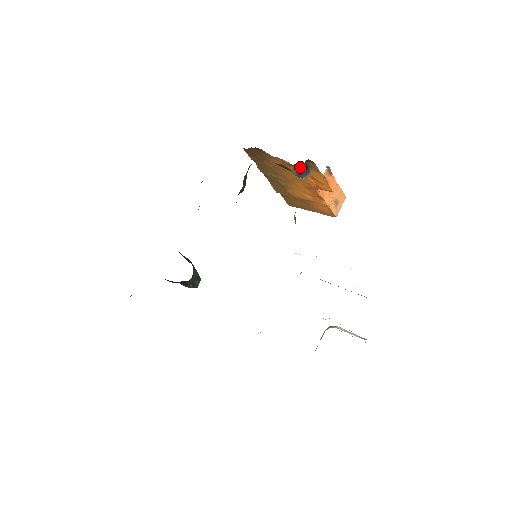
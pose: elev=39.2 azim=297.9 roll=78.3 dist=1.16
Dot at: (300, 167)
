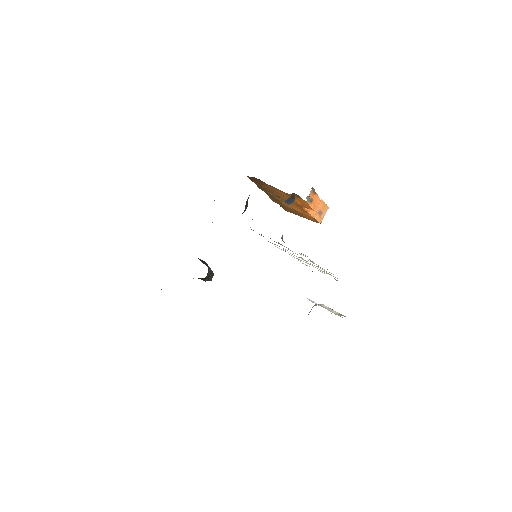
Dot at: (289, 194)
